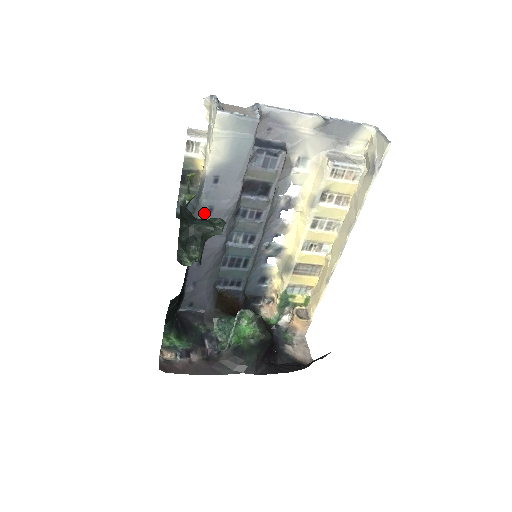
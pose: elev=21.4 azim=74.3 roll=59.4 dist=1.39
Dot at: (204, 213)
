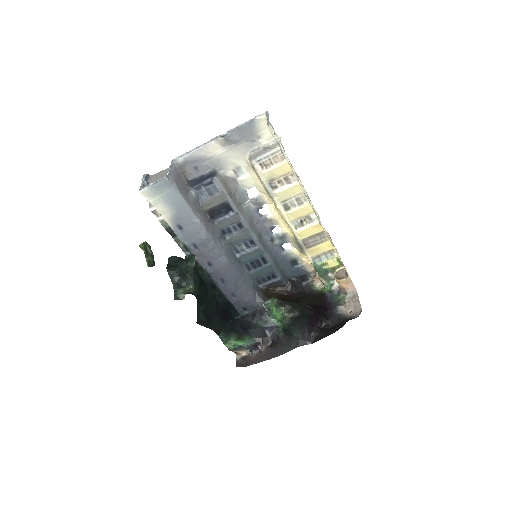
Dot at: (193, 250)
